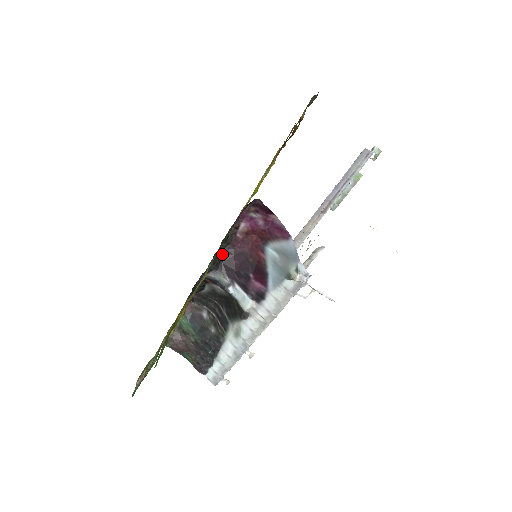
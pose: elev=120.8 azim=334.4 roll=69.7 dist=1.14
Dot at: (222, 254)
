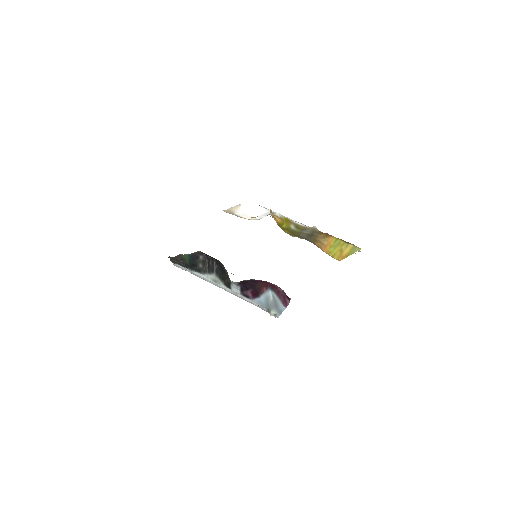
Dot at: (246, 280)
